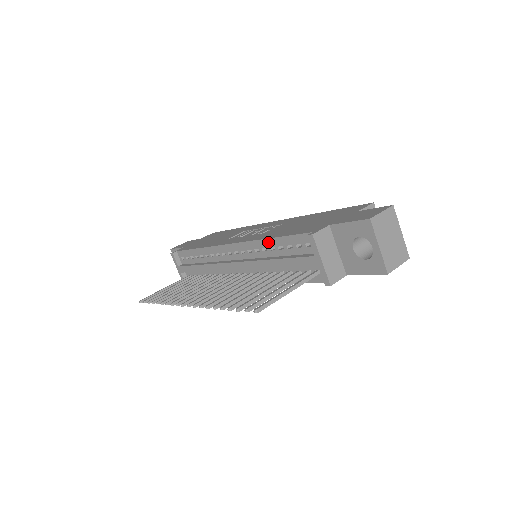
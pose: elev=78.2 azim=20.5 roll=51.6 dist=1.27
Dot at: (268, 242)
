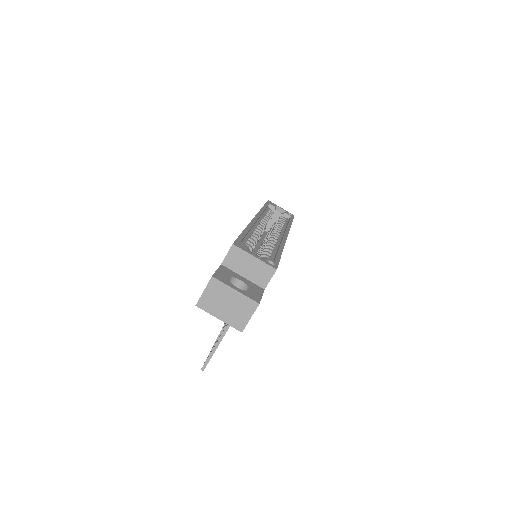
Dot at: occluded
